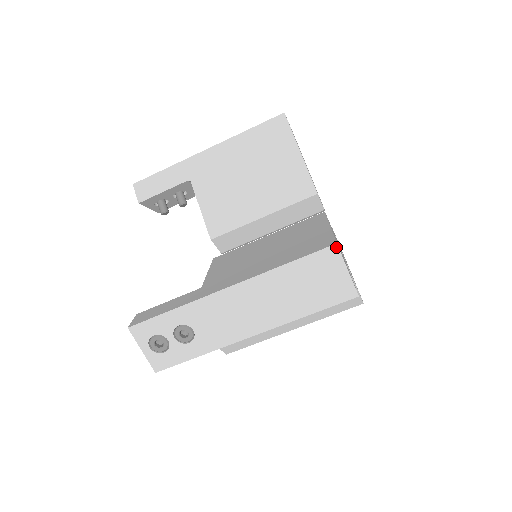
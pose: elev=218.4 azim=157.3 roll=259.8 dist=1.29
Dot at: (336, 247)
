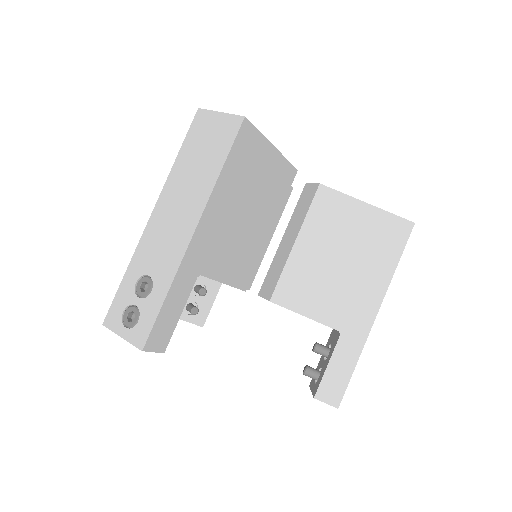
Dot at: (200, 110)
